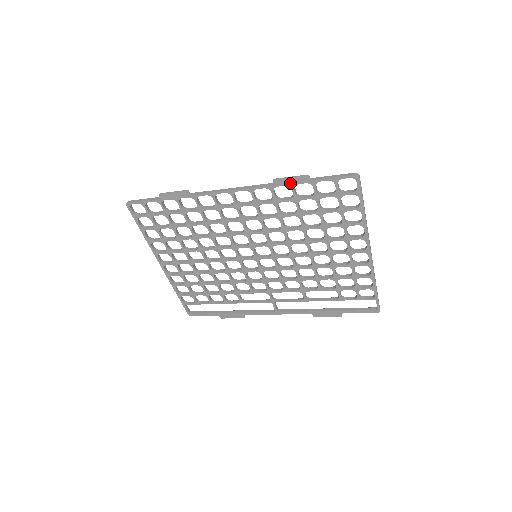
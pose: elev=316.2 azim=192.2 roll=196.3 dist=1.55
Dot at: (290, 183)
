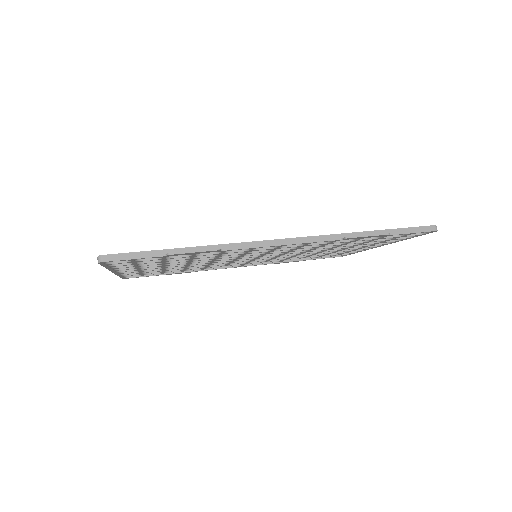
Dot at: (362, 238)
